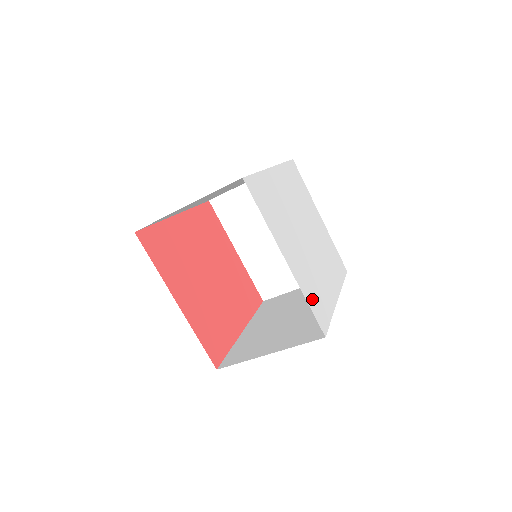
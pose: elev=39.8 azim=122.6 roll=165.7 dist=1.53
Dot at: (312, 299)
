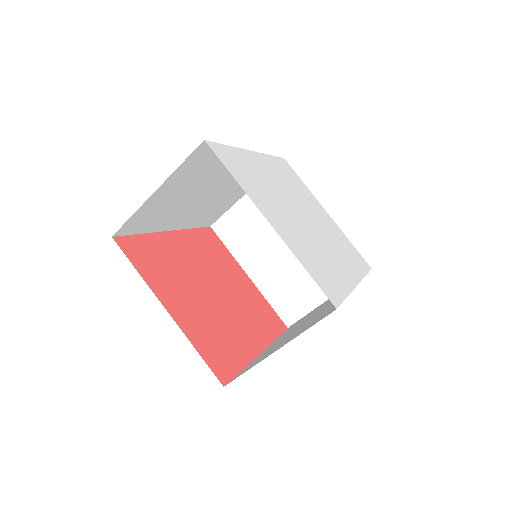
Dot at: (313, 269)
